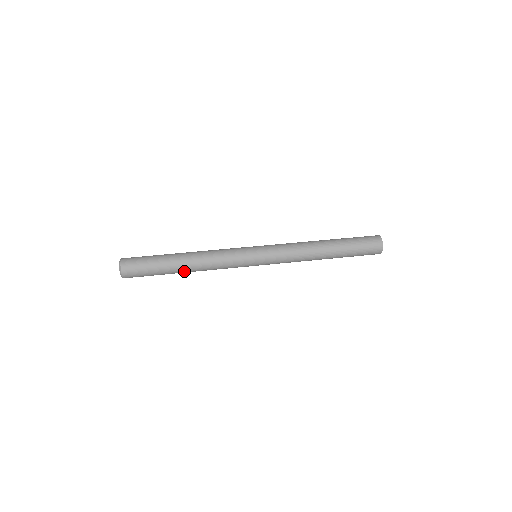
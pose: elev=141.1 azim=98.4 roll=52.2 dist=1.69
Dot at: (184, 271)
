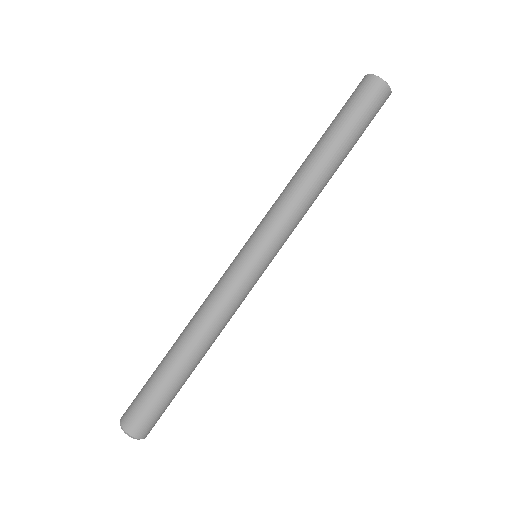
Dot at: occluded
